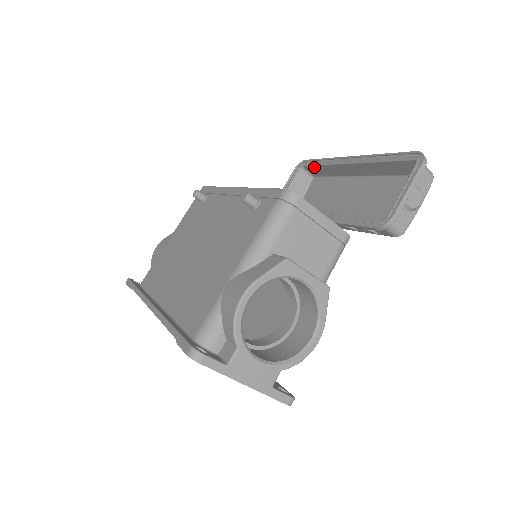
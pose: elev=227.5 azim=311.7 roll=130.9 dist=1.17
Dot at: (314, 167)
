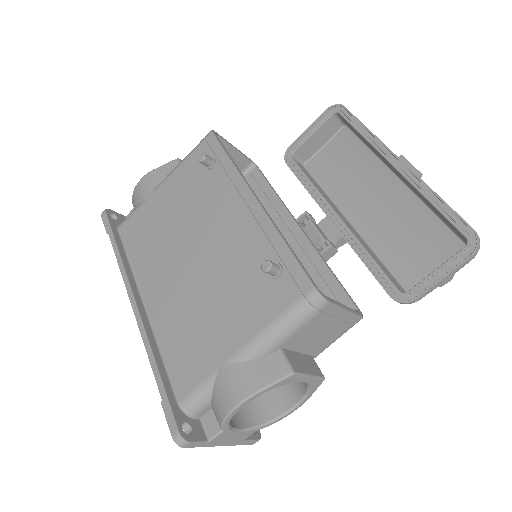
Dot at: (351, 126)
